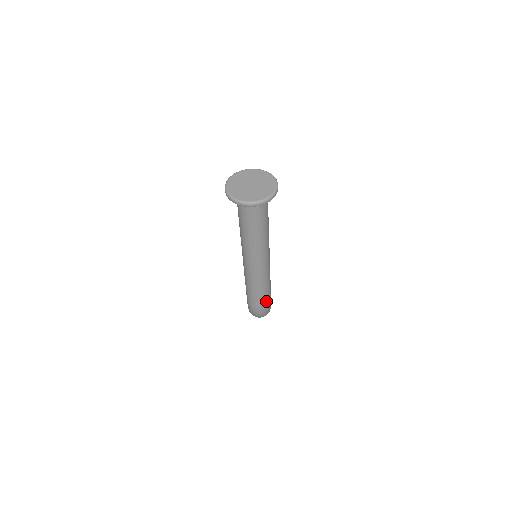
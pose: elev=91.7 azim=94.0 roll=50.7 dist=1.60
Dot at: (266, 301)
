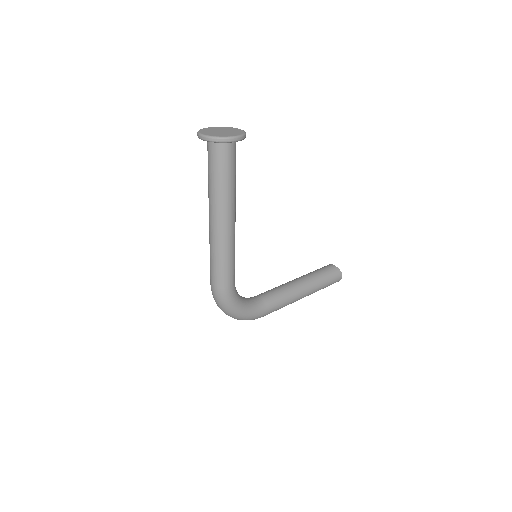
Dot at: (219, 281)
